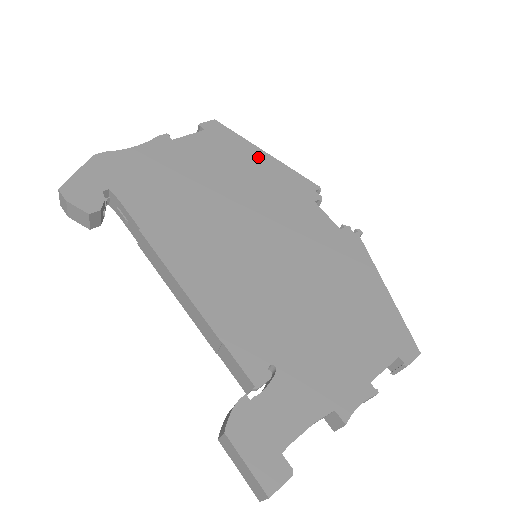
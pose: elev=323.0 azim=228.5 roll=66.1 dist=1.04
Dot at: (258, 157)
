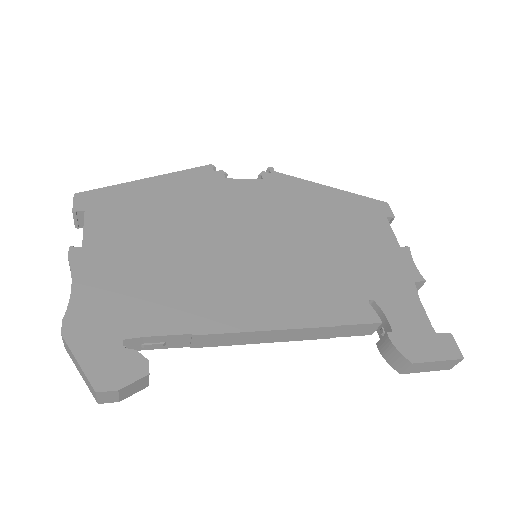
Dot at: (149, 188)
